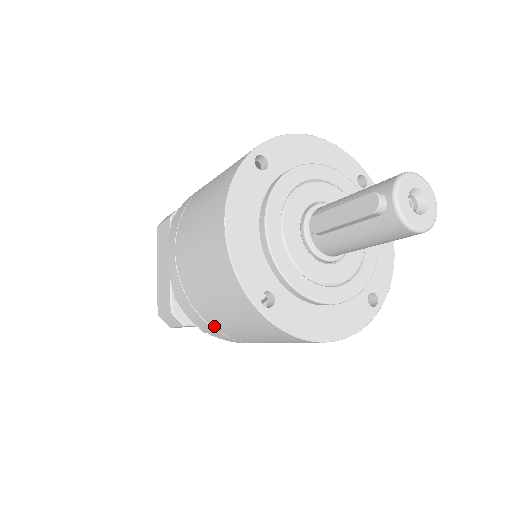
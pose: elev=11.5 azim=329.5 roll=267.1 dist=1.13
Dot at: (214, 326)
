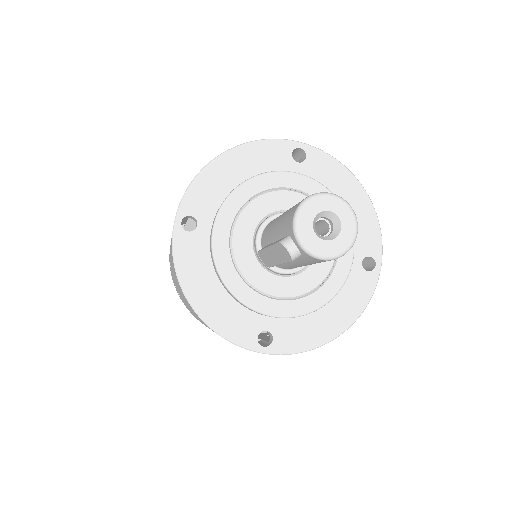
Dot at: occluded
